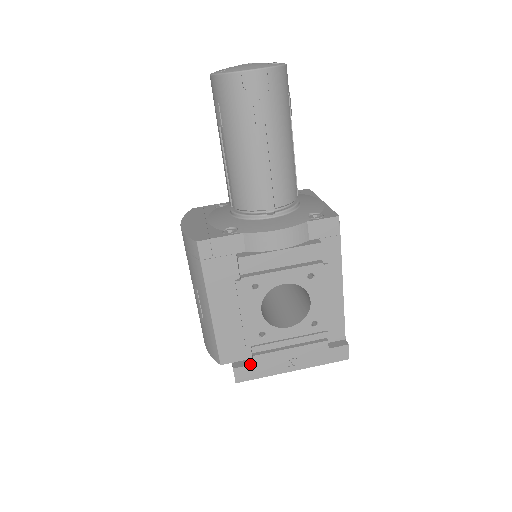
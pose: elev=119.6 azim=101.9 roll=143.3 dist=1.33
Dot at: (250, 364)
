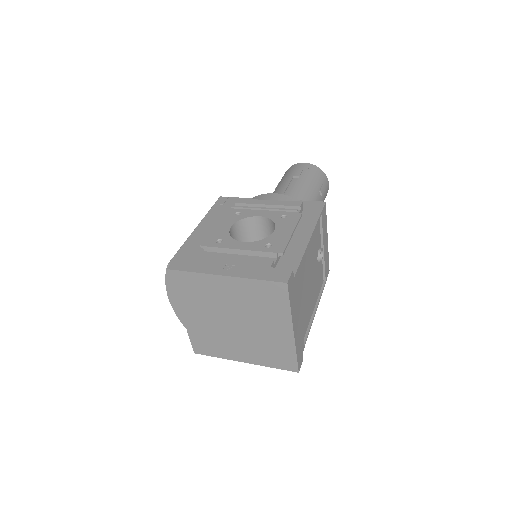
Dot at: (192, 259)
